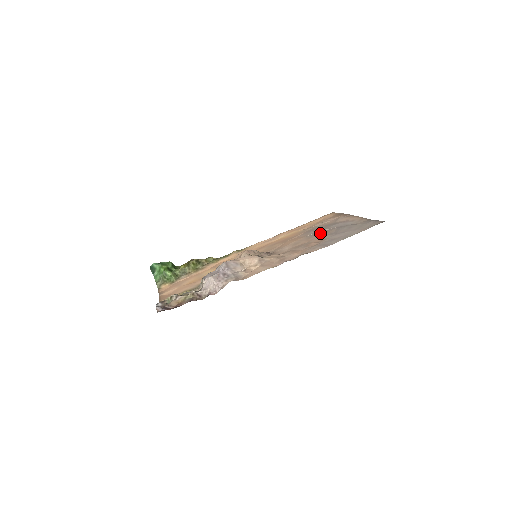
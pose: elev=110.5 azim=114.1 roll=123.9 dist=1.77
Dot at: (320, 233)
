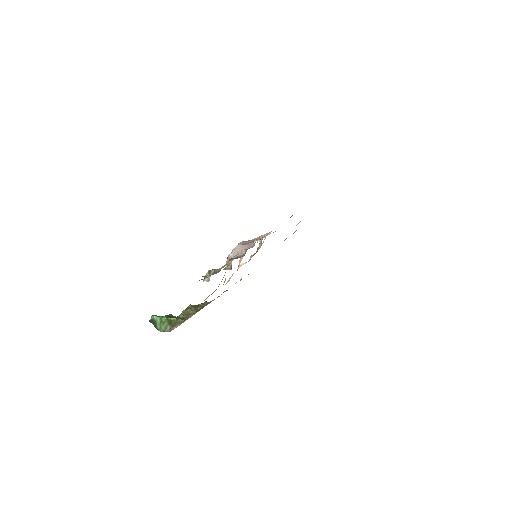
Dot at: occluded
